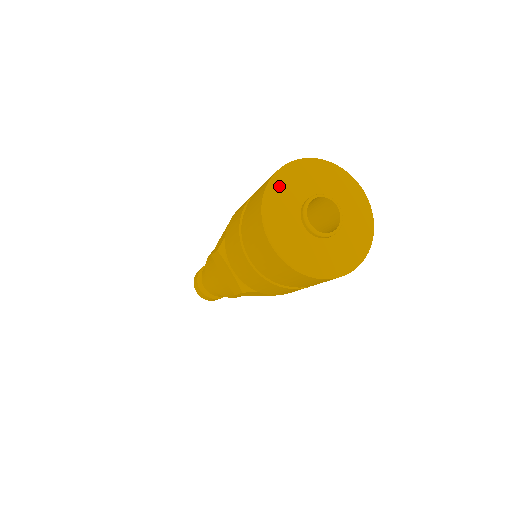
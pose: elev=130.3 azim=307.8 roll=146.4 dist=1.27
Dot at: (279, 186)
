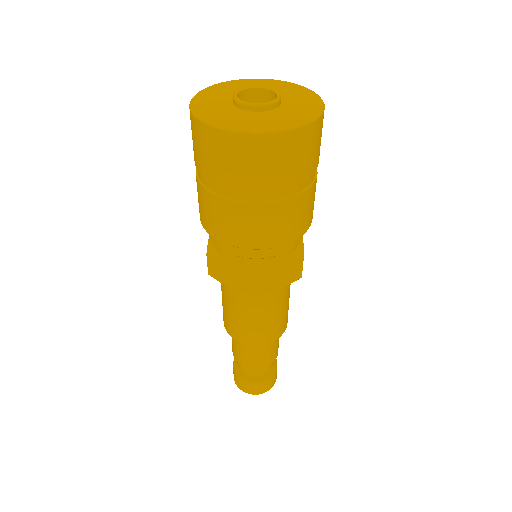
Dot at: (236, 83)
